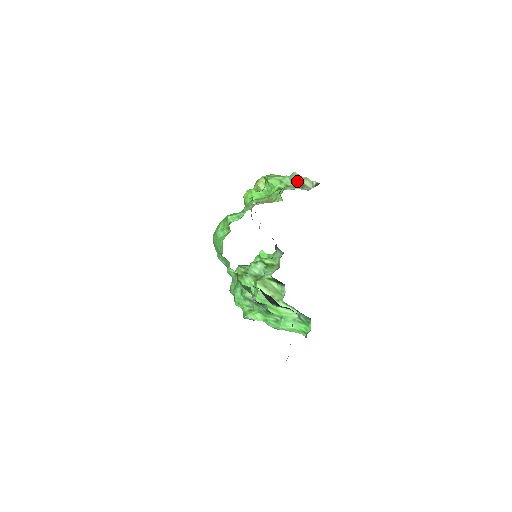
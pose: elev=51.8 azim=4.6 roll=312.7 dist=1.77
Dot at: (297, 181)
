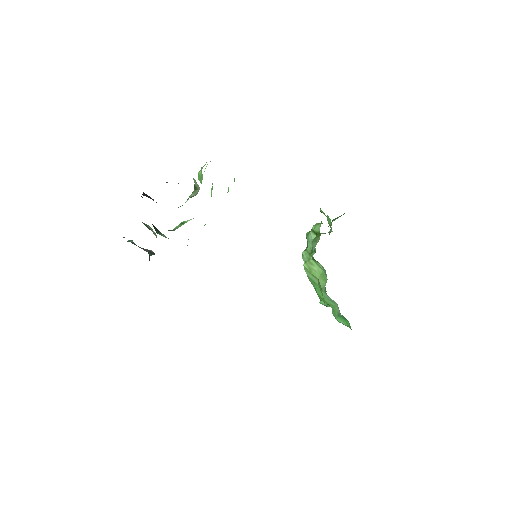
Dot at: occluded
